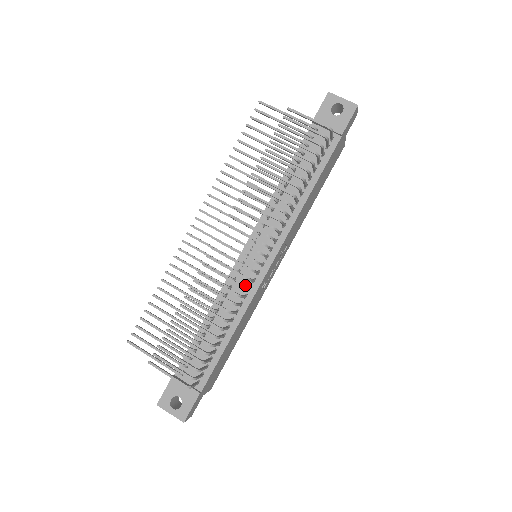
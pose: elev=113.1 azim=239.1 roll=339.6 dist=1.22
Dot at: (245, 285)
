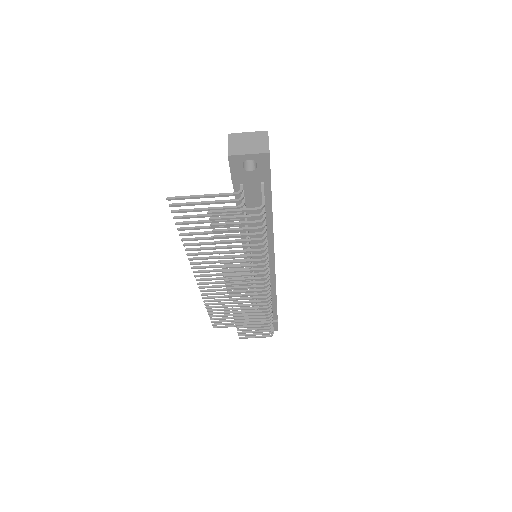
Dot at: (264, 280)
